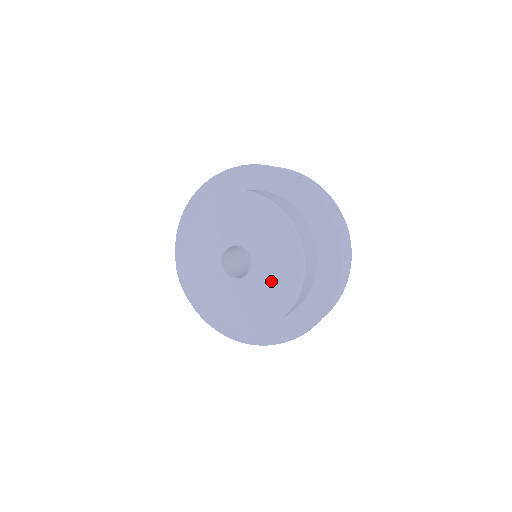
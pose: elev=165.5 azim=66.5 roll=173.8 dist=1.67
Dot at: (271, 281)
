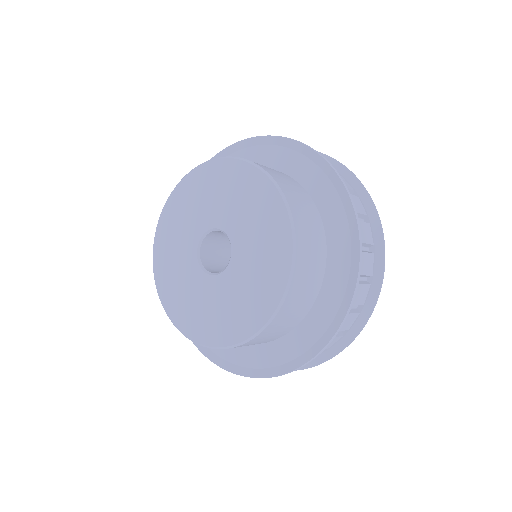
Dot at: (227, 305)
